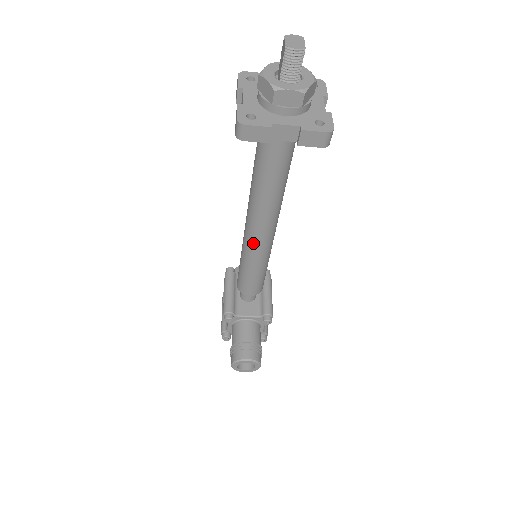
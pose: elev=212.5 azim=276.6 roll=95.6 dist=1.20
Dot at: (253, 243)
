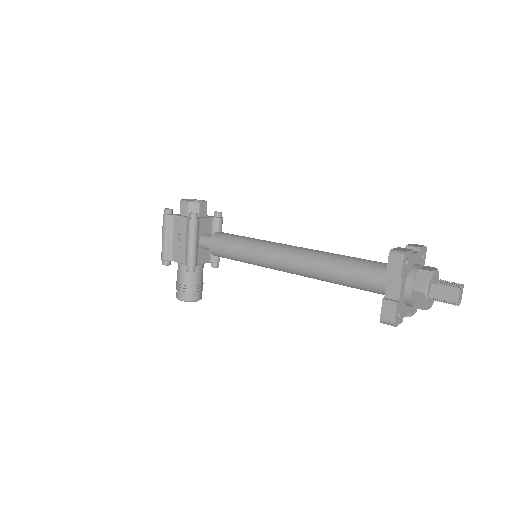
Dot at: (274, 269)
